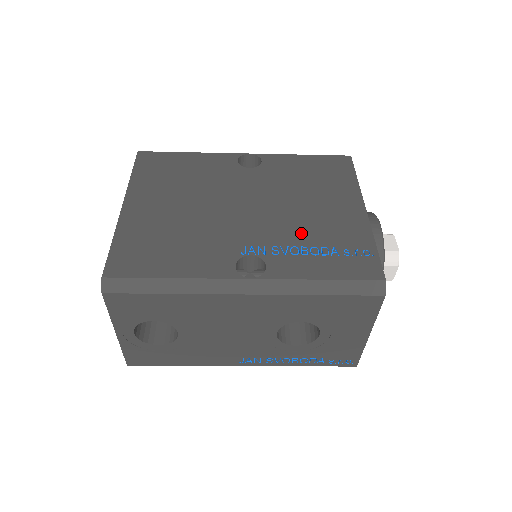
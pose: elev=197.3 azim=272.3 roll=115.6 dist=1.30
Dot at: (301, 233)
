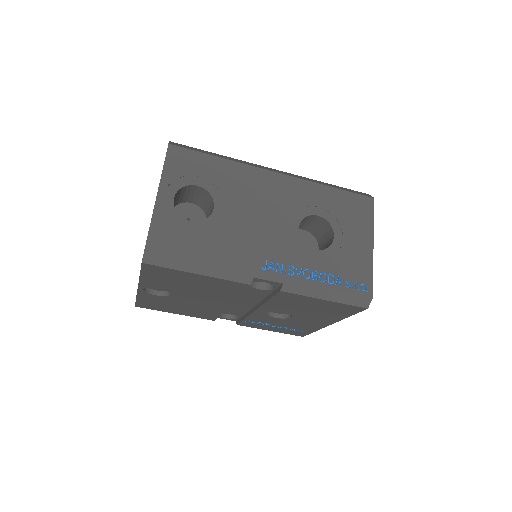
Dot at: occluded
